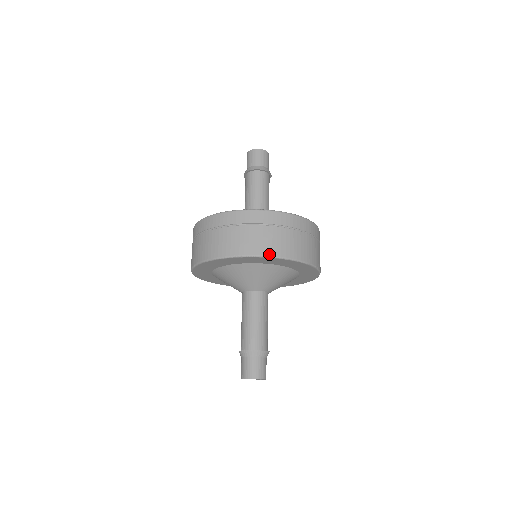
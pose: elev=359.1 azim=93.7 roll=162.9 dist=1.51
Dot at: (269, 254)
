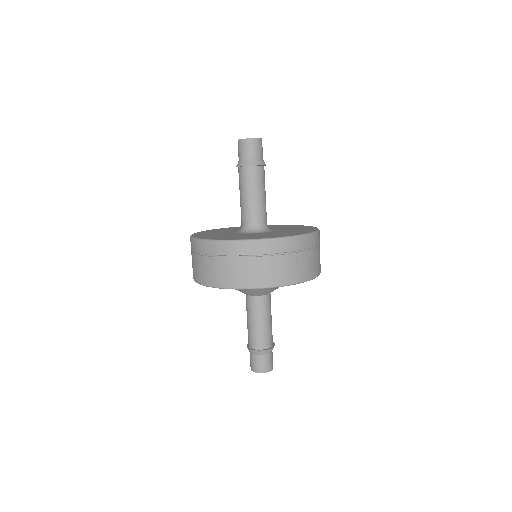
Dot at: (278, 284)
